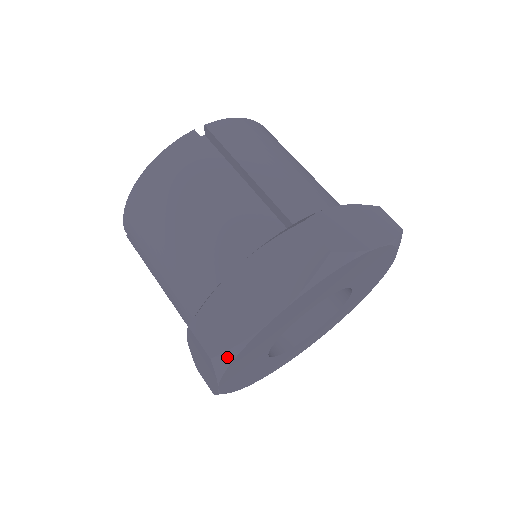
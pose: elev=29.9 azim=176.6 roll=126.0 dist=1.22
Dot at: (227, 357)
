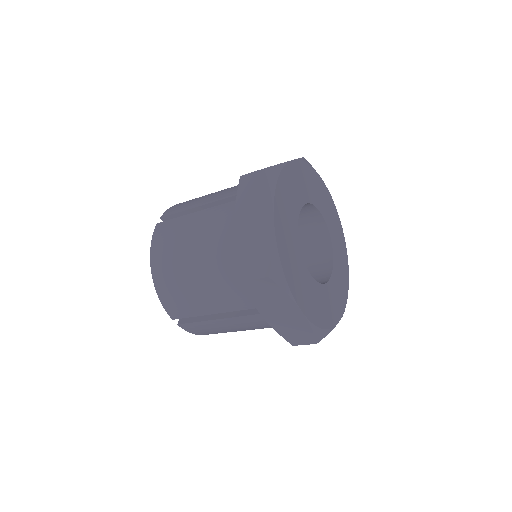
Dot at: (276, 269)
